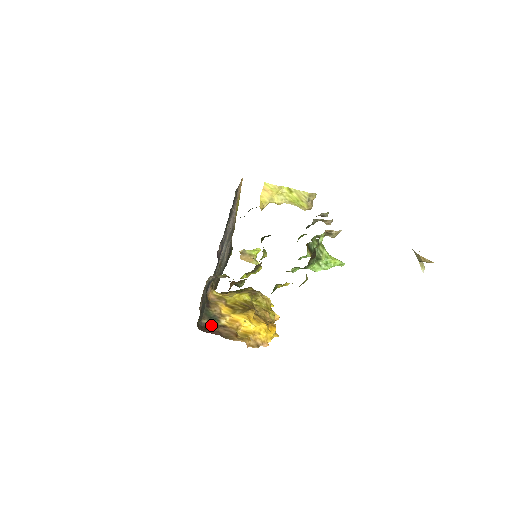
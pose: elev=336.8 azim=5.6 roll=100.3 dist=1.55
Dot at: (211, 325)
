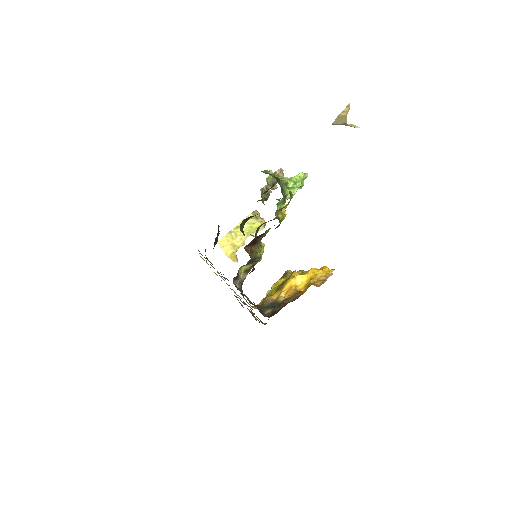
Dot at: (275, 308)
